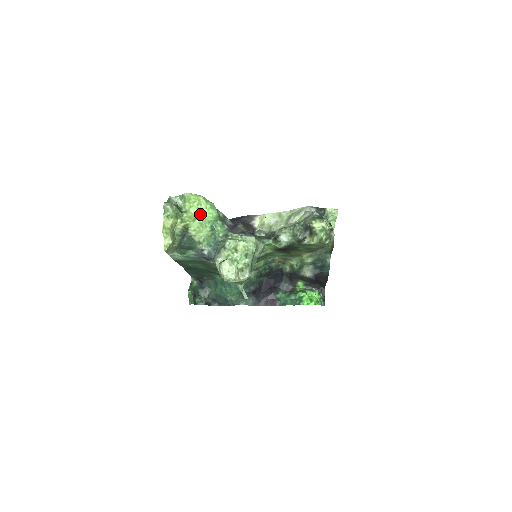
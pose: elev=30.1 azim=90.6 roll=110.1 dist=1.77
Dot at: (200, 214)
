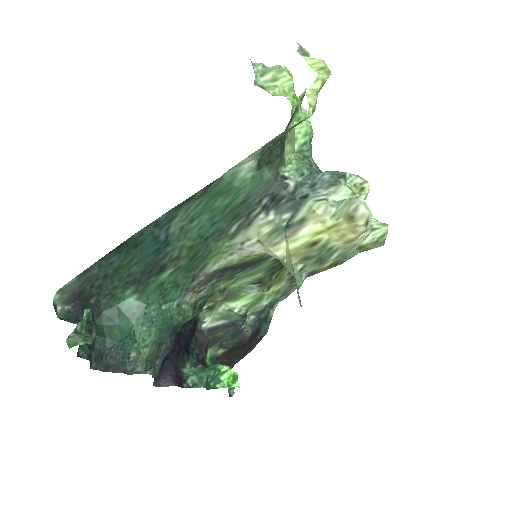
Dot at: (292, 114)
